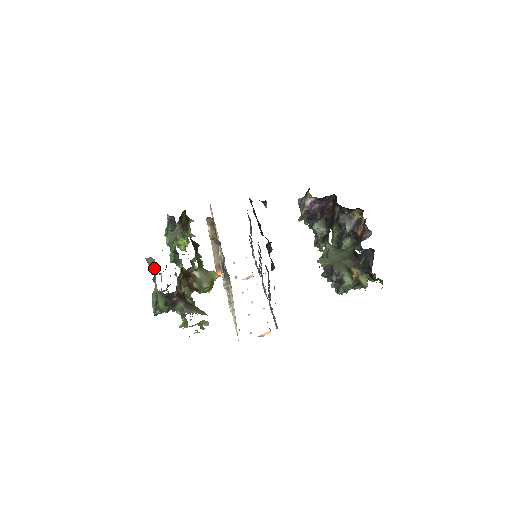
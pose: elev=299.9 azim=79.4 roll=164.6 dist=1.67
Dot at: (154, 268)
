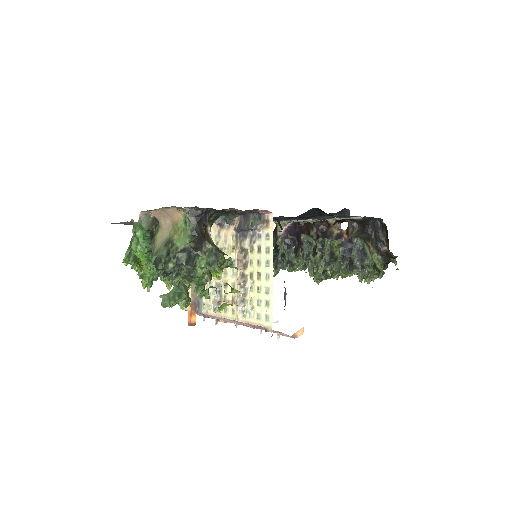
Dot at: (153, 226)
